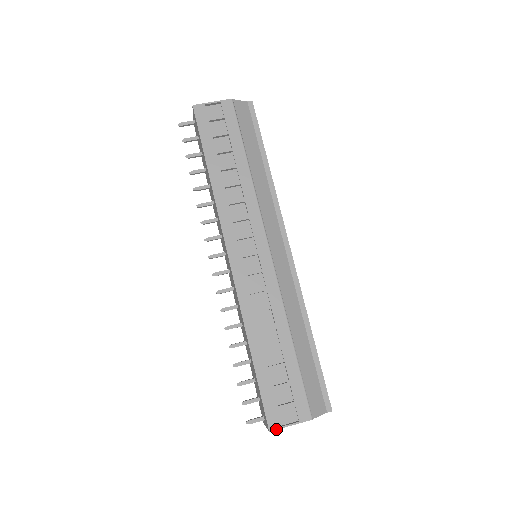
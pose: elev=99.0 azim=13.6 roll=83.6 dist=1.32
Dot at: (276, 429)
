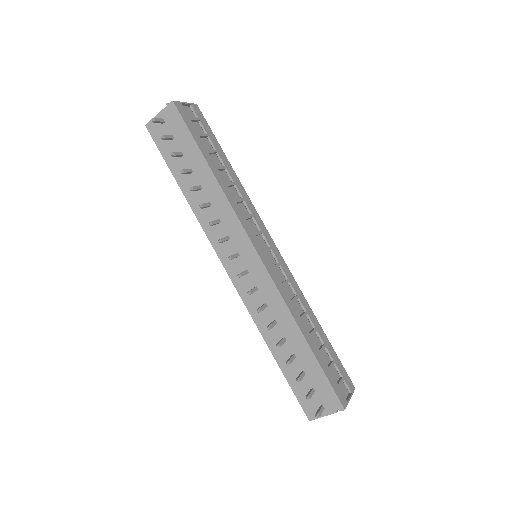
Dot at: (346, 406)
